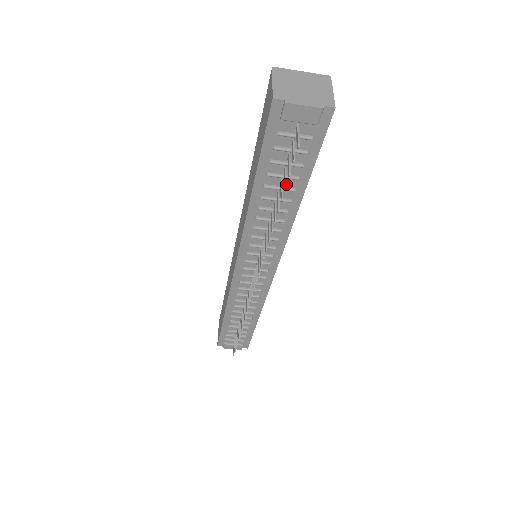
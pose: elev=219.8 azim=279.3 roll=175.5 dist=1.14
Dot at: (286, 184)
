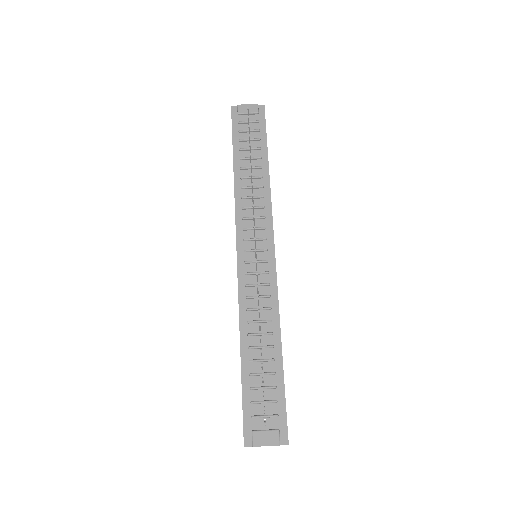
Dot at: (249, 135)
